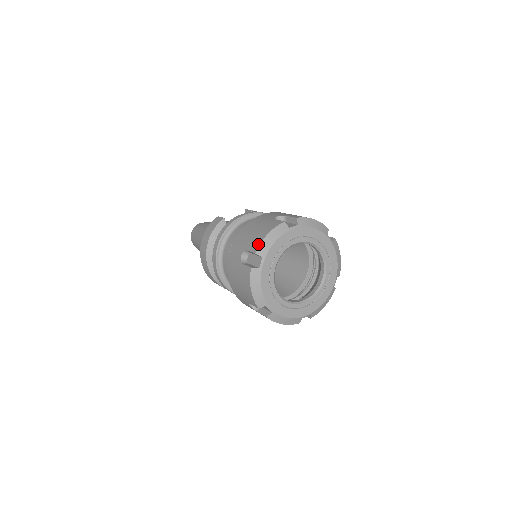
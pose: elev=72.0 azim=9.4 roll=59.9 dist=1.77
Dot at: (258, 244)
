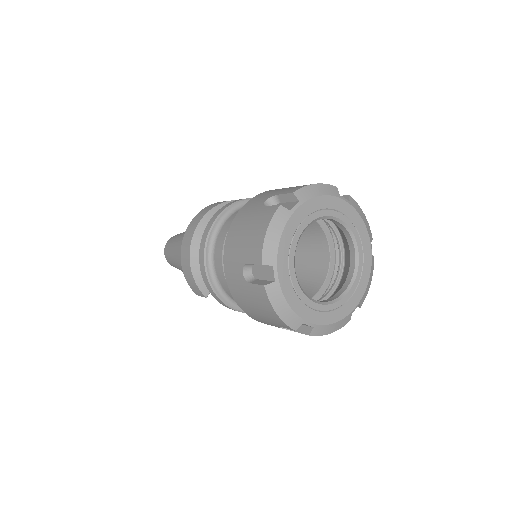
Dot at: (300, 187)
